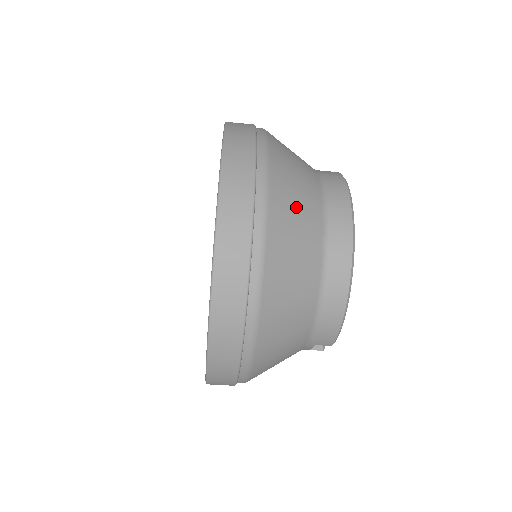
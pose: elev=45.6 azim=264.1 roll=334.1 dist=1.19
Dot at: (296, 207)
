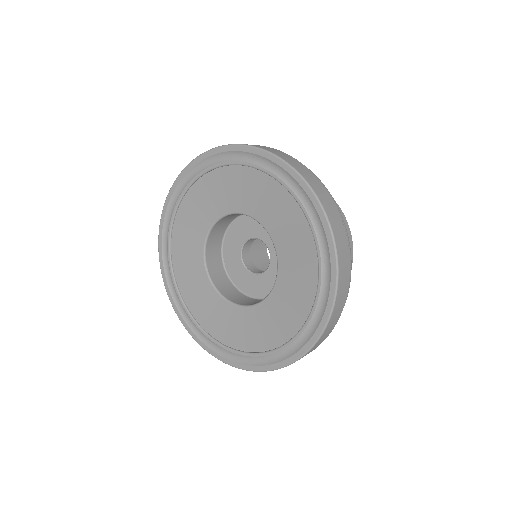
Dot at: occluded
